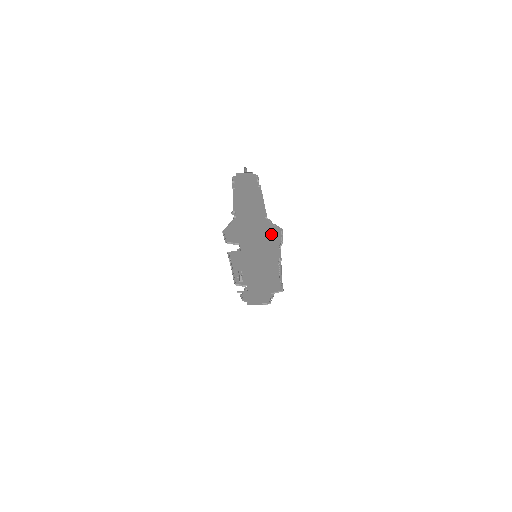
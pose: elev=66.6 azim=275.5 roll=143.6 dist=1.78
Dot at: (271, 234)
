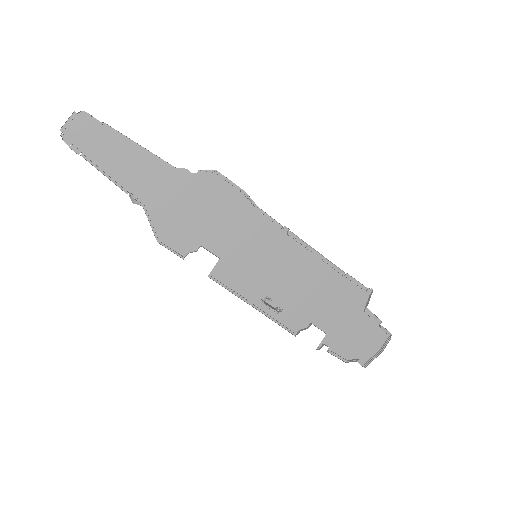
Dot at: (217, 194)
